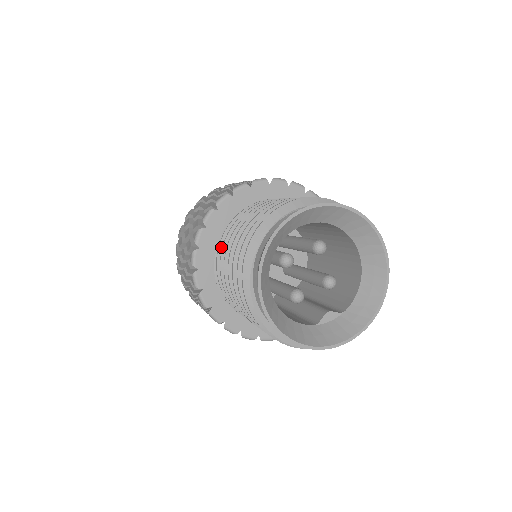
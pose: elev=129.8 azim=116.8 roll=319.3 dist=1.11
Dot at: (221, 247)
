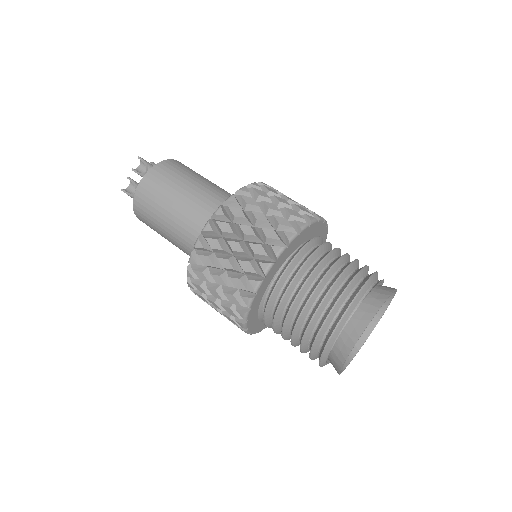
Dot at: (266, 321)
